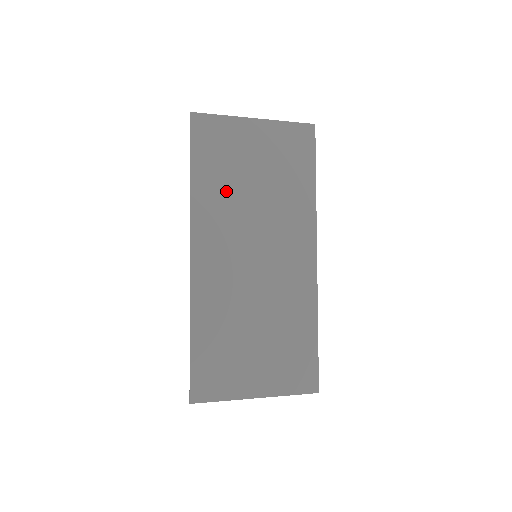
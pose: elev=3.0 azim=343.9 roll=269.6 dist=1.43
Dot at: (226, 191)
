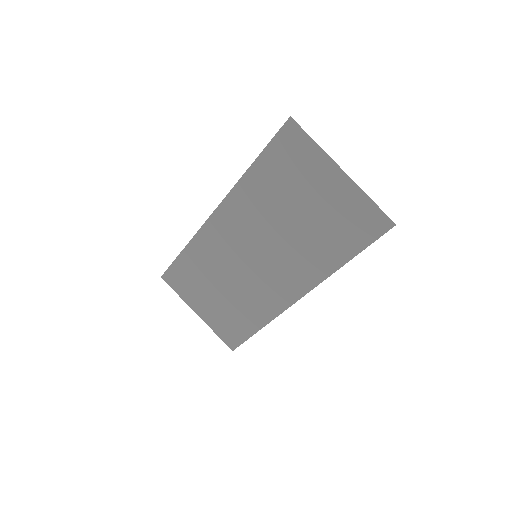
Dot at: (270, 199)
